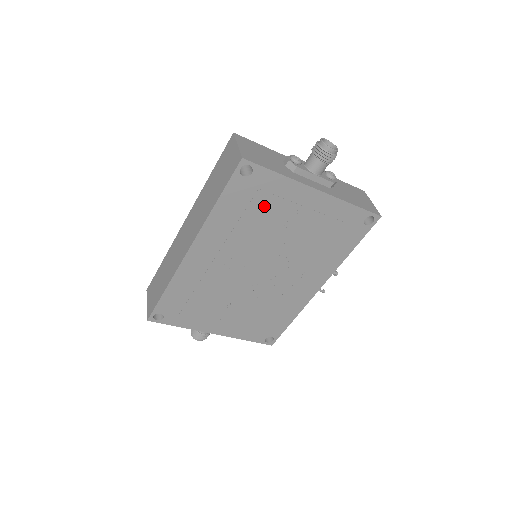
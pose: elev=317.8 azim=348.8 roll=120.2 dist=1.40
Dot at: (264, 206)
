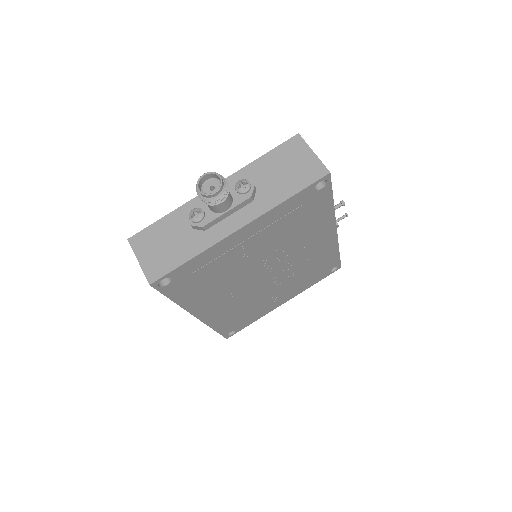
Dot at: (211, 271)
